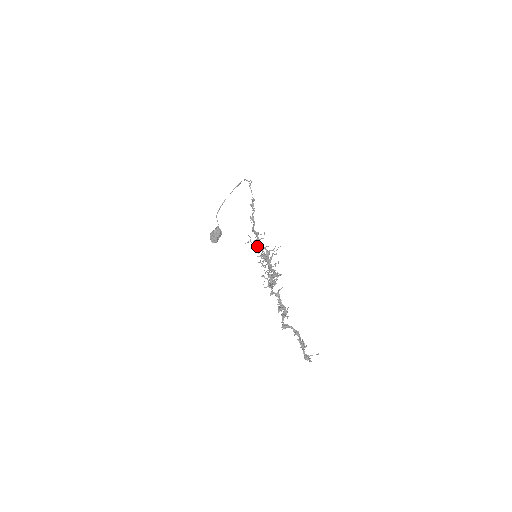
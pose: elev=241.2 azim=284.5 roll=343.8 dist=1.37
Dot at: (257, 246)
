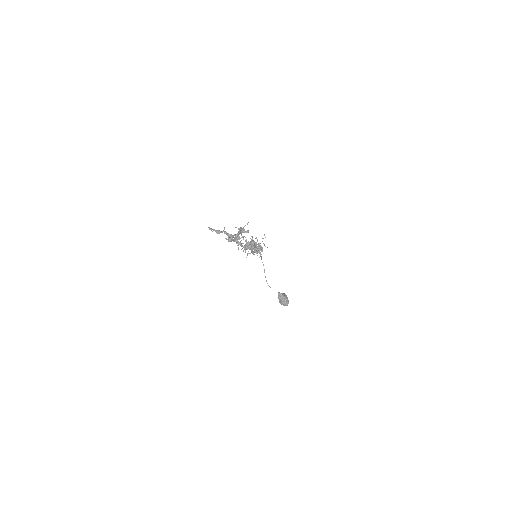
Dot at: occluded
